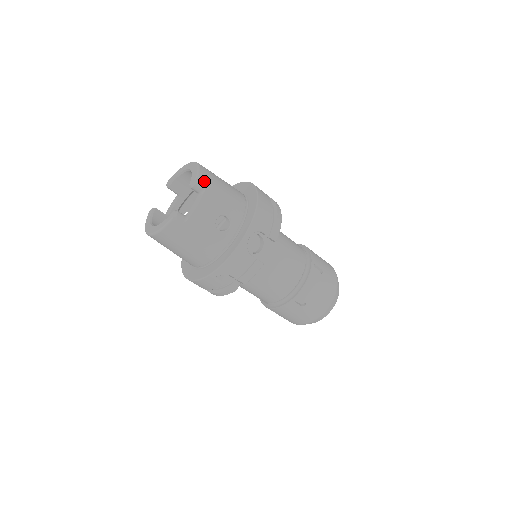
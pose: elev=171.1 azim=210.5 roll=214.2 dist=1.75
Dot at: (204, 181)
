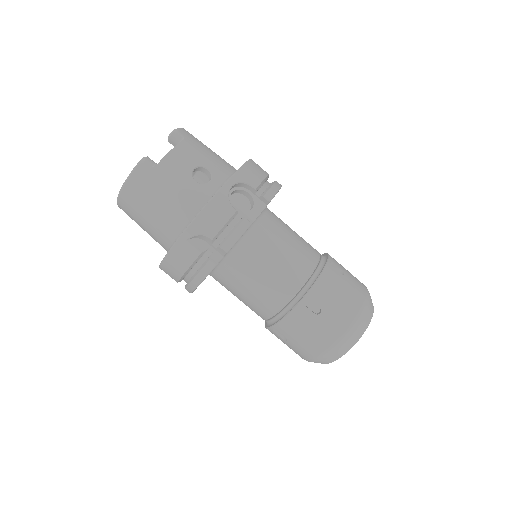
Dot at: (184, 134)
